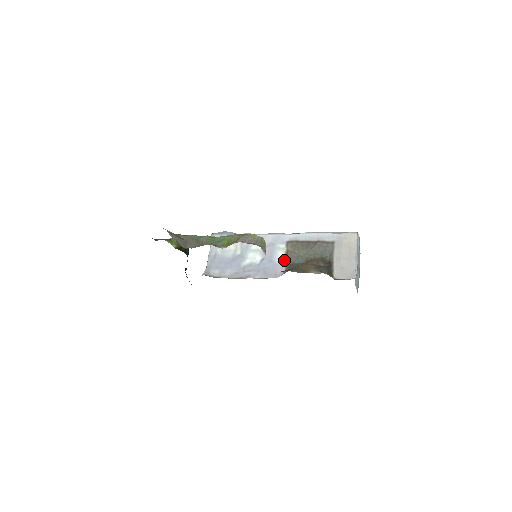
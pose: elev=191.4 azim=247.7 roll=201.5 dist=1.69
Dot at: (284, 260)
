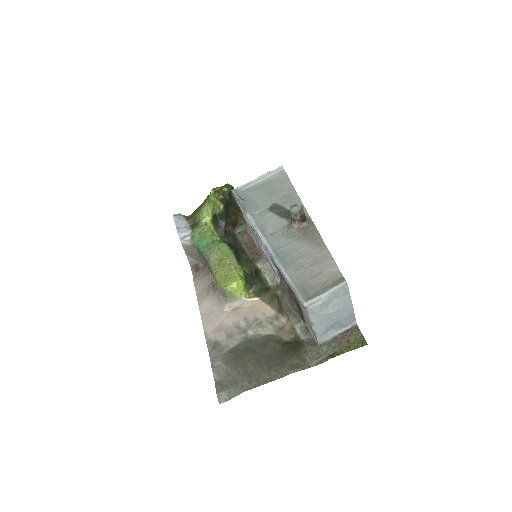
Dot at: (276, 270)
